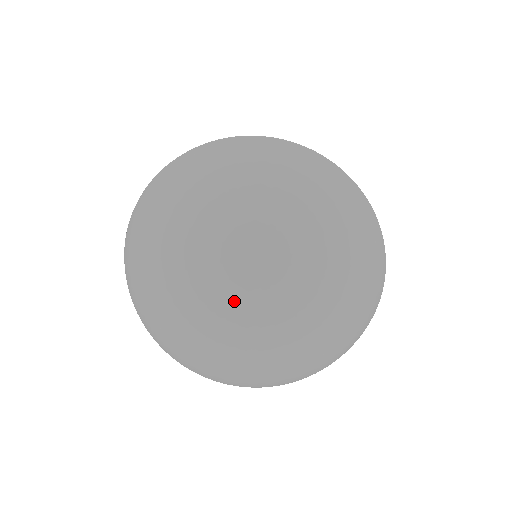
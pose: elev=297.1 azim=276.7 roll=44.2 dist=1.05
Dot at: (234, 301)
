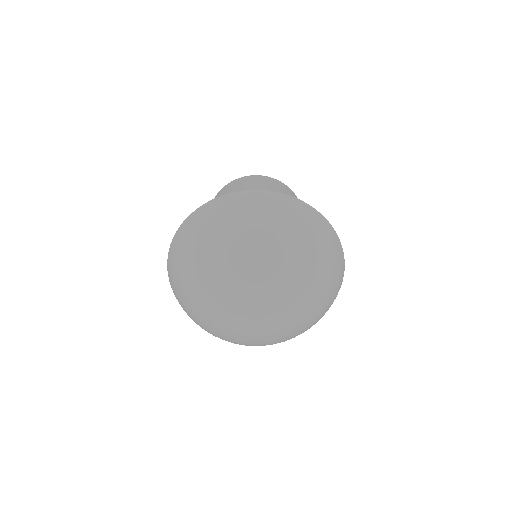
Dot at: (249, 307)
